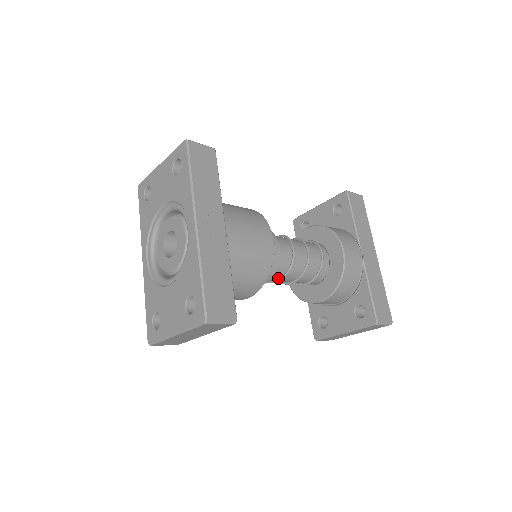
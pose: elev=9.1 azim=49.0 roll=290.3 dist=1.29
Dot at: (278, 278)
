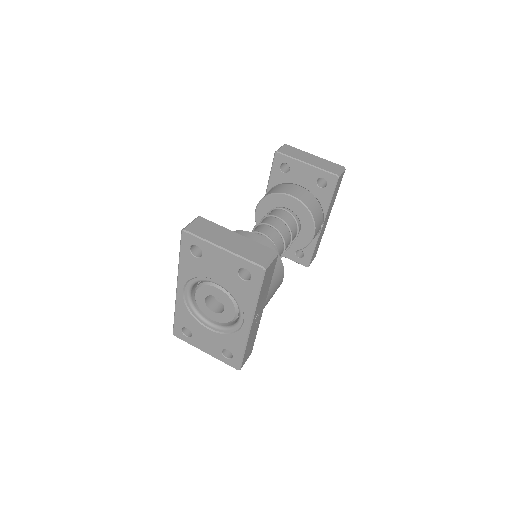
Dot at: occluded
